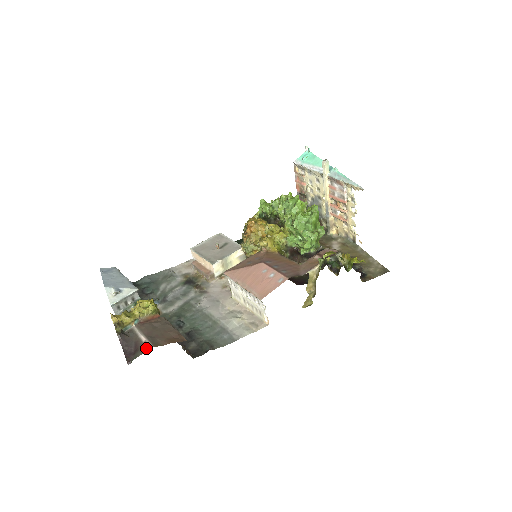
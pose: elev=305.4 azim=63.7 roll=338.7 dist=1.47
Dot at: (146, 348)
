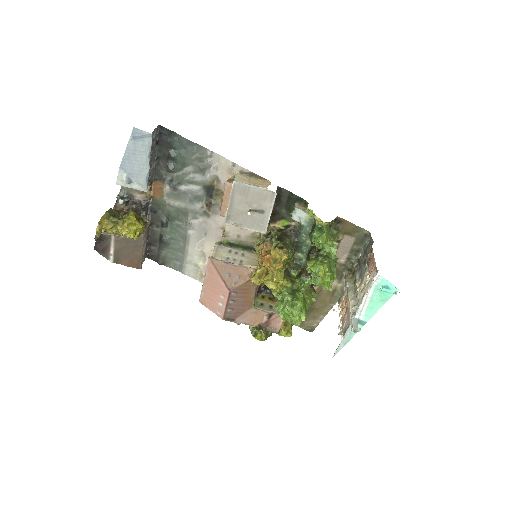
Dot at: (109, 259)
